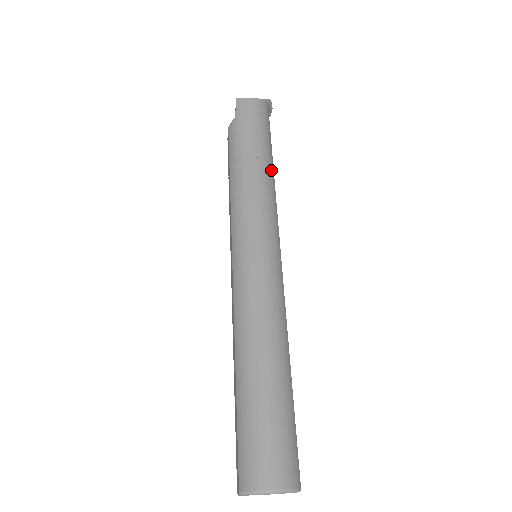
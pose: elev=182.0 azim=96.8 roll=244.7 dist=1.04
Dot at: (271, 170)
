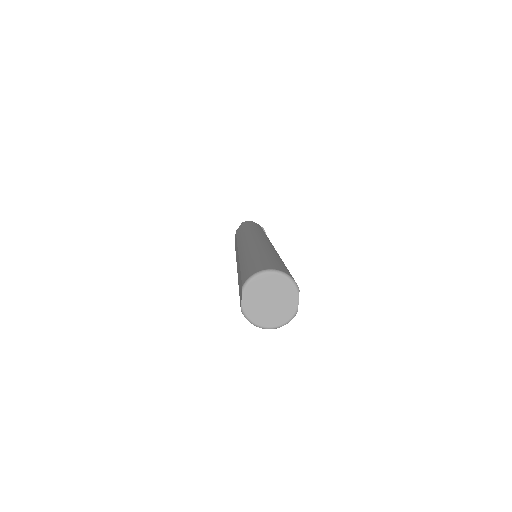
Dot at: occluded
